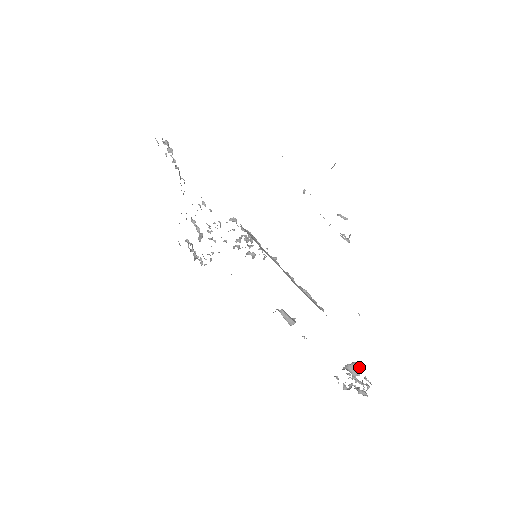
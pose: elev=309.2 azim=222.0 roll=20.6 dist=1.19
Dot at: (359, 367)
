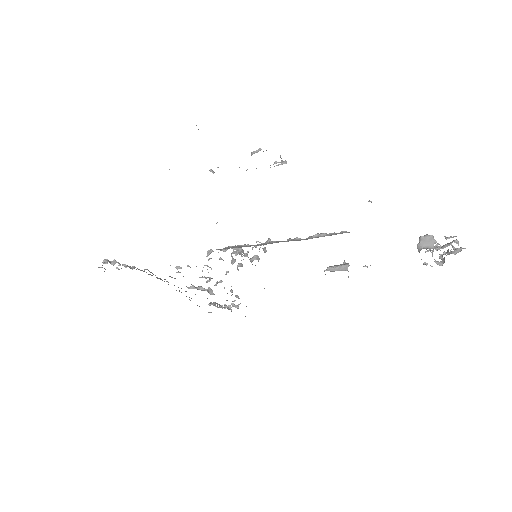
Dot at: (428, 237)
